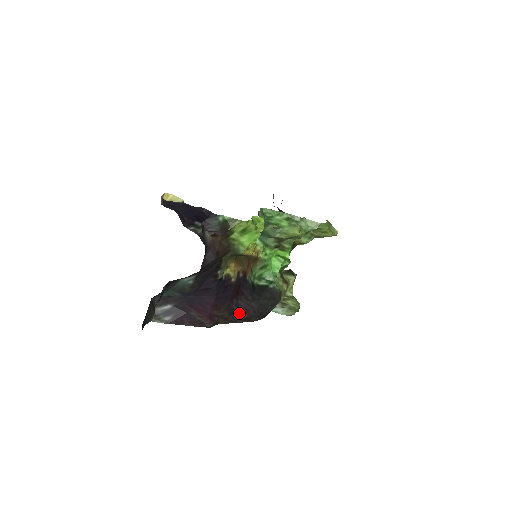
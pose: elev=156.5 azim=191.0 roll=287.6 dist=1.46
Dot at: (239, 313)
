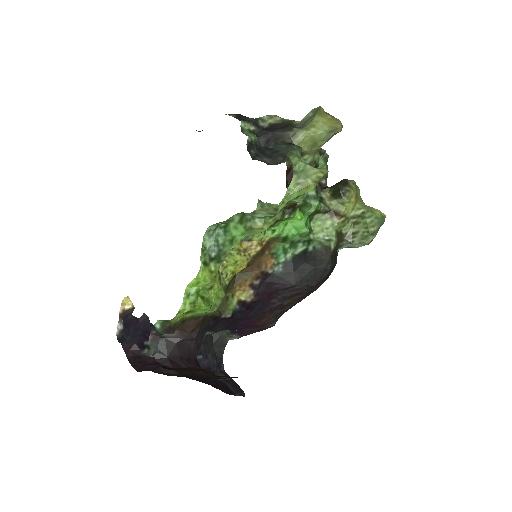
Dot at: (292, 299)
